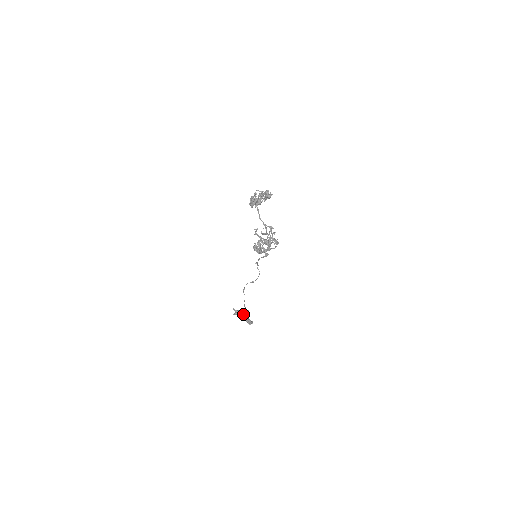
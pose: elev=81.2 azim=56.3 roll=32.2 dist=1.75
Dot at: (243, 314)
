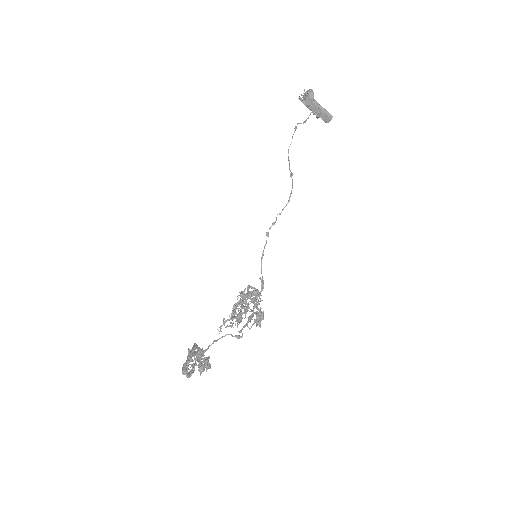
Dot at: (316, 104)
